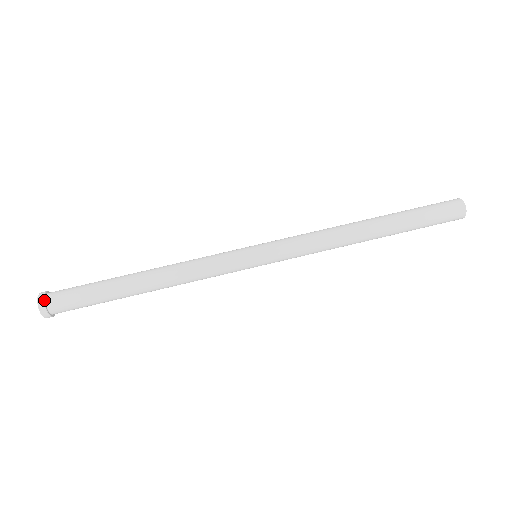
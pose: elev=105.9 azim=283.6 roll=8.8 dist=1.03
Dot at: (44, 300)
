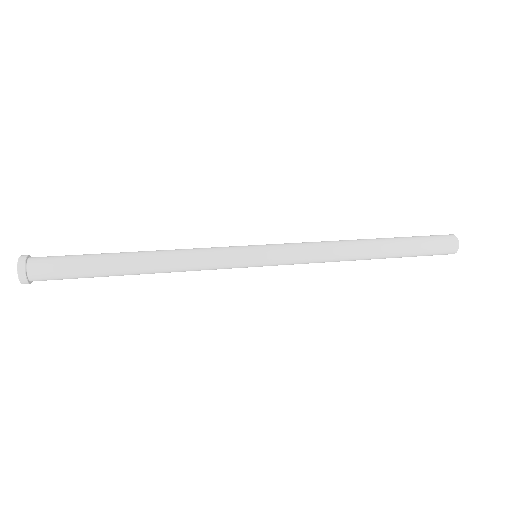
Dot at: (29, 255)
